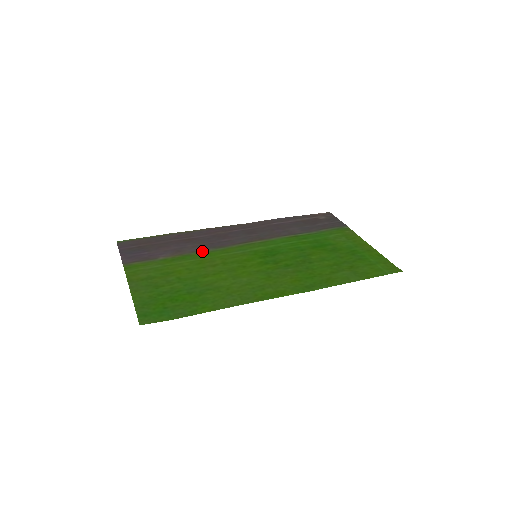
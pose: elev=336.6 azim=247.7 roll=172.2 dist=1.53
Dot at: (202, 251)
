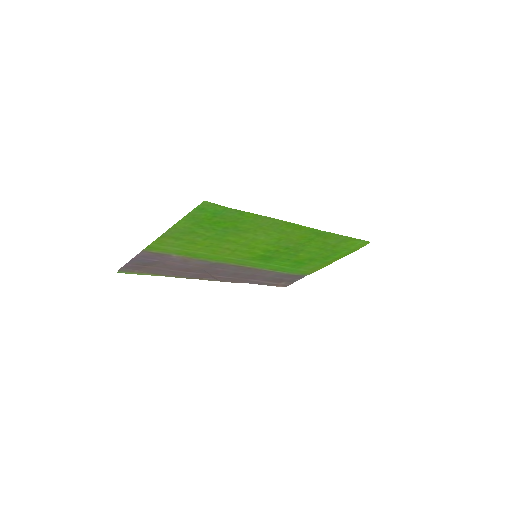
Dot at: (207, 260)
